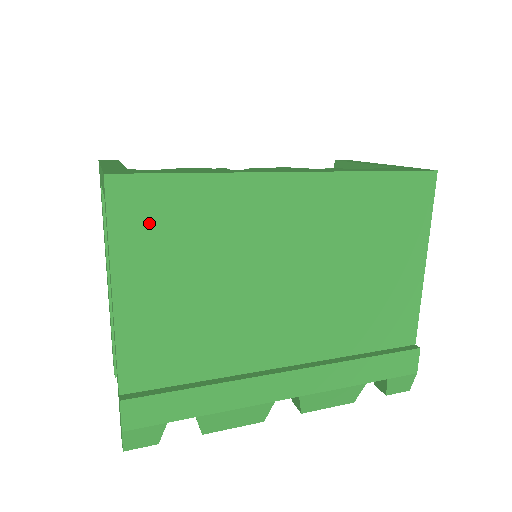
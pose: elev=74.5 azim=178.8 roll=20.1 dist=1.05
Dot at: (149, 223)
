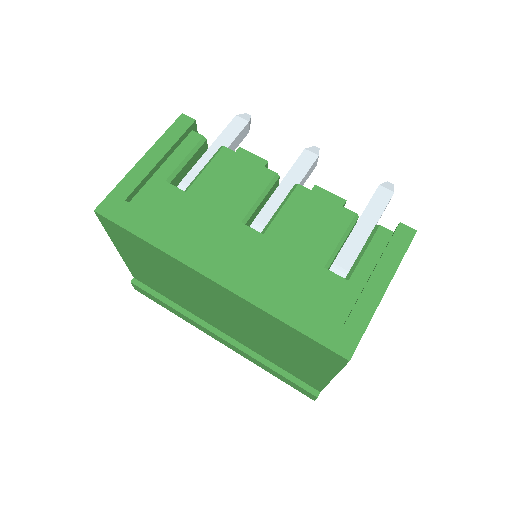
Dot at: (125, 241)
